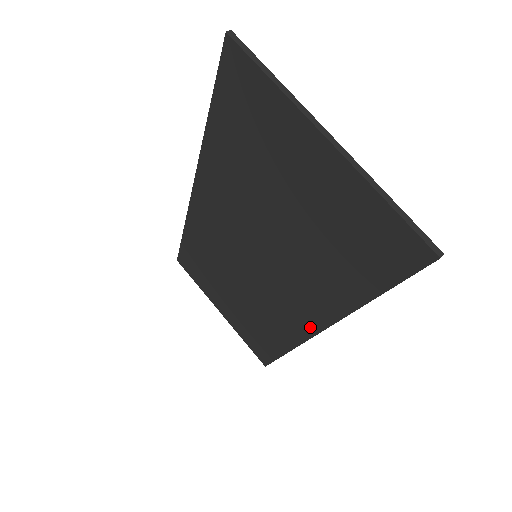
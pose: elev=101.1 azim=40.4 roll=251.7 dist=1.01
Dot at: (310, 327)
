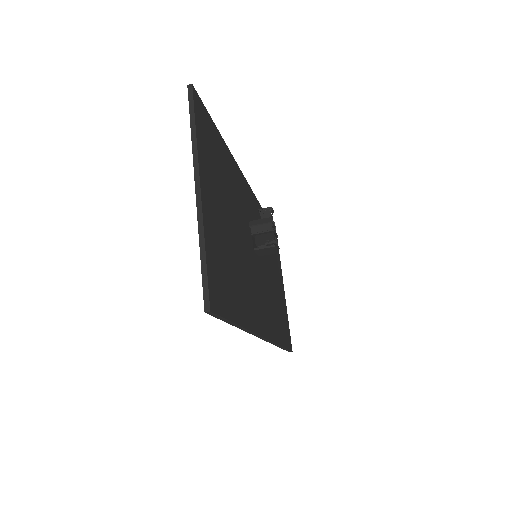
Dot at: occluded
